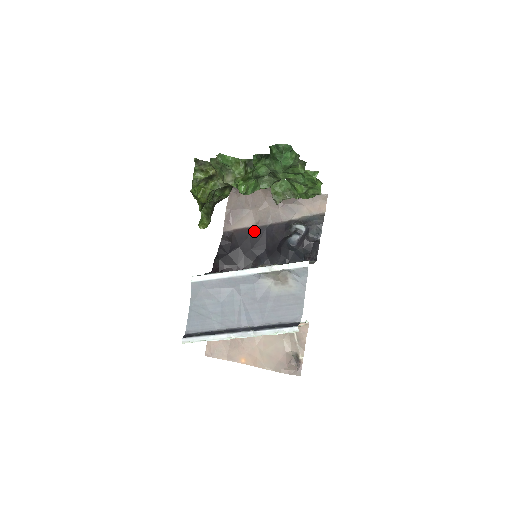
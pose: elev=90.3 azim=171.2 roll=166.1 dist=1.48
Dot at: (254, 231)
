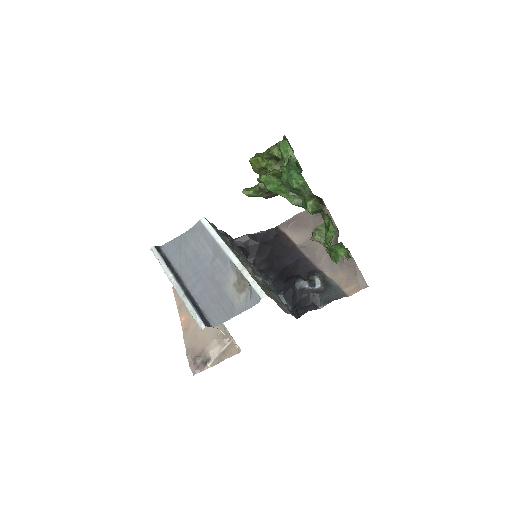
Dot at: (293, 249)
